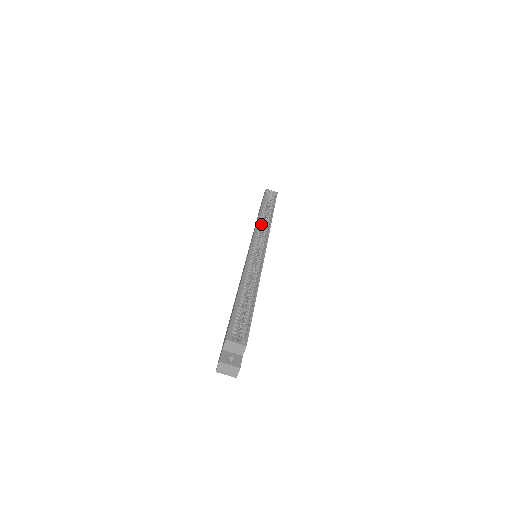
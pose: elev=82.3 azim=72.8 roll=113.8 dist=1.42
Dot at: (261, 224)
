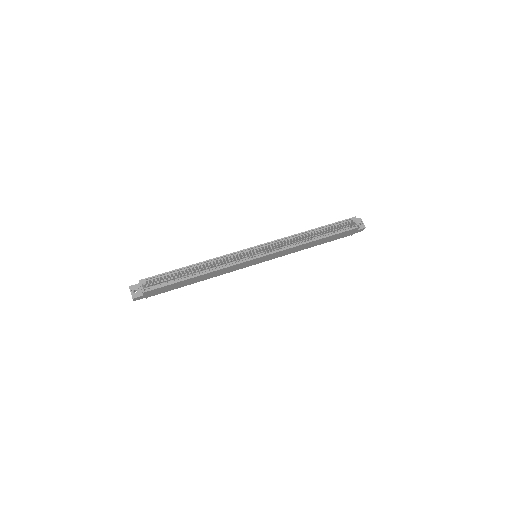
Dot at: (292, 239)
